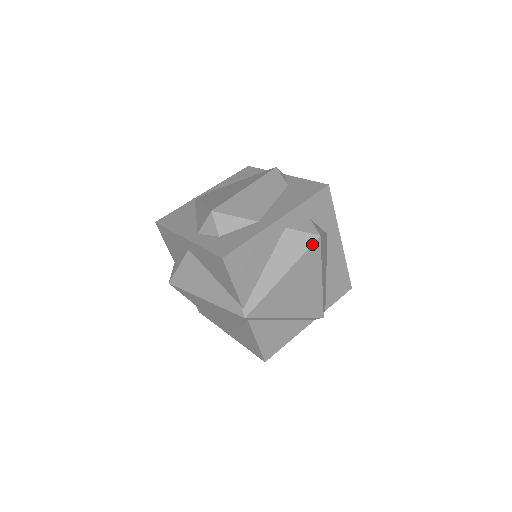
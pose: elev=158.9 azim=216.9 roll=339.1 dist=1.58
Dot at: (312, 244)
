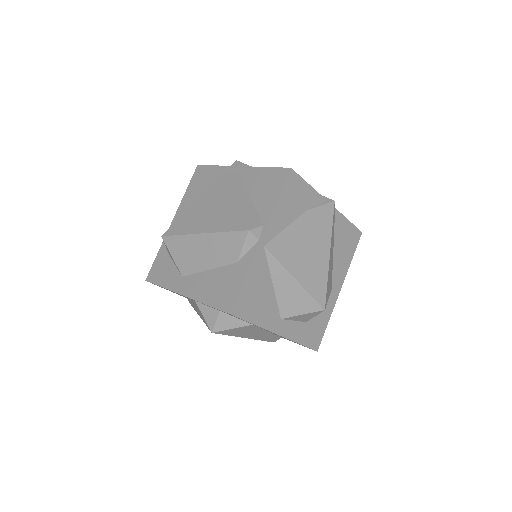
Dot at: occluded
